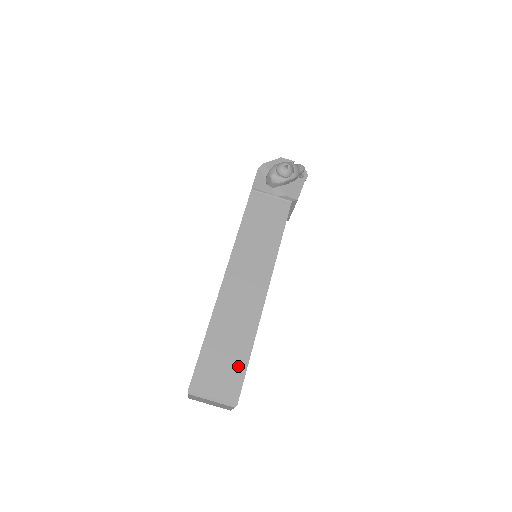
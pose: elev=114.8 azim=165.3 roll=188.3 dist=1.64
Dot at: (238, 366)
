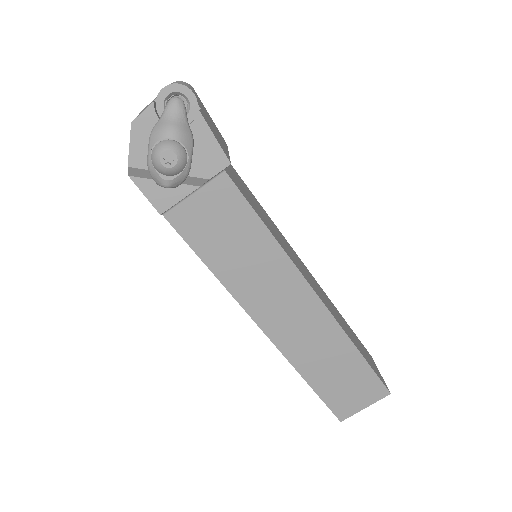
Dot at: (361, 373)
